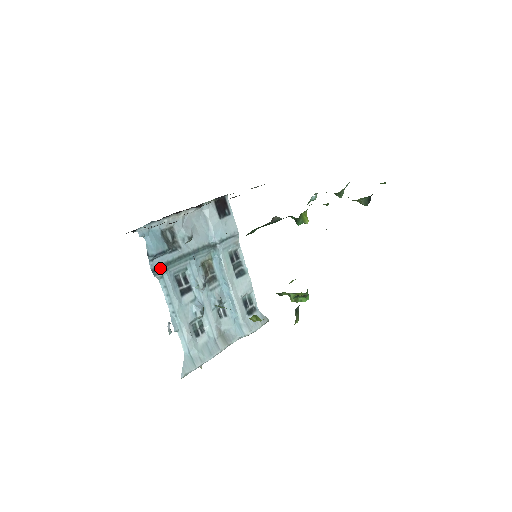
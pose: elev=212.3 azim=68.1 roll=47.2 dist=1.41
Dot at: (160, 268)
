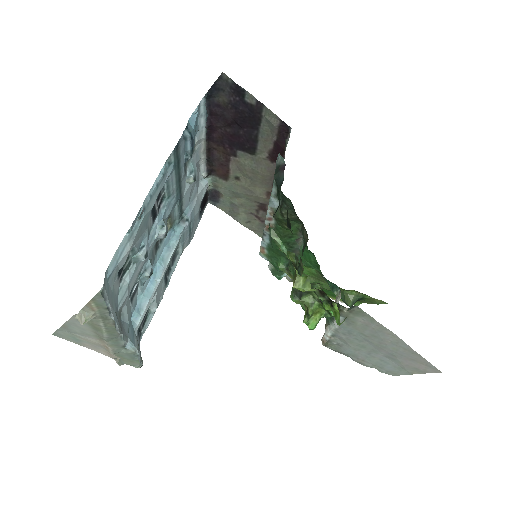
Dot at: (177, 154)
